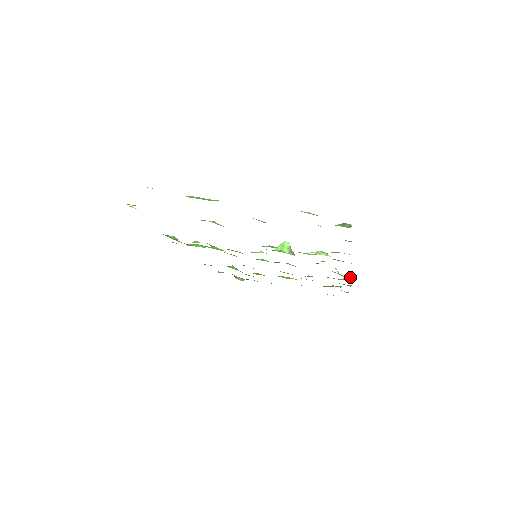
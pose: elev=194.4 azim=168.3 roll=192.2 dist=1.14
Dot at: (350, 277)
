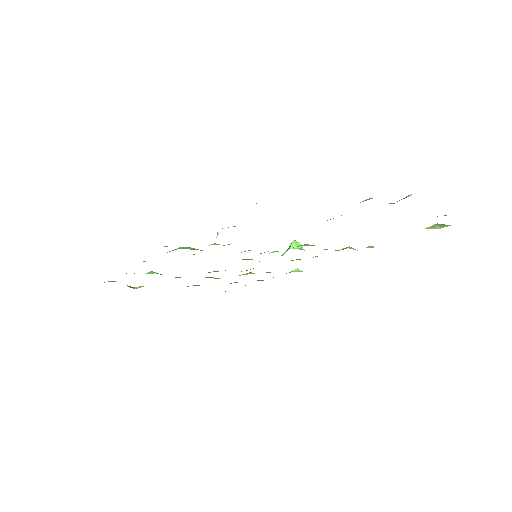
Dot at: (298, 269)
